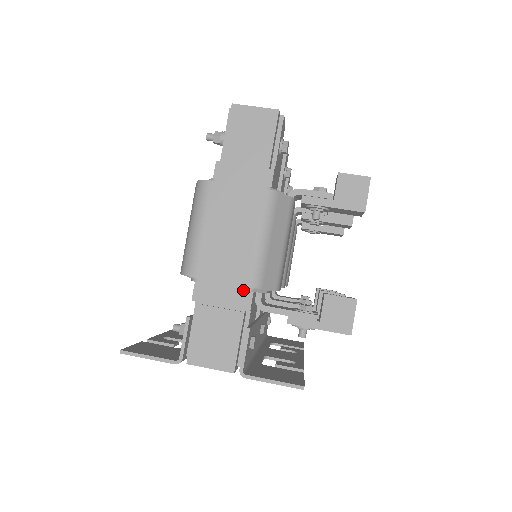
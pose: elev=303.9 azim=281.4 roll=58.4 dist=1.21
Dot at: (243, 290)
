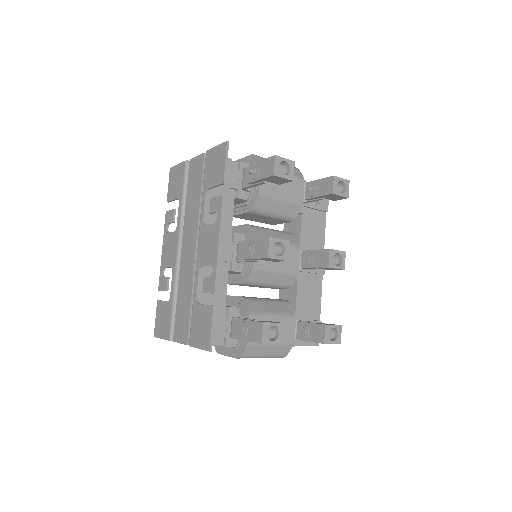
Dot at: occluded
